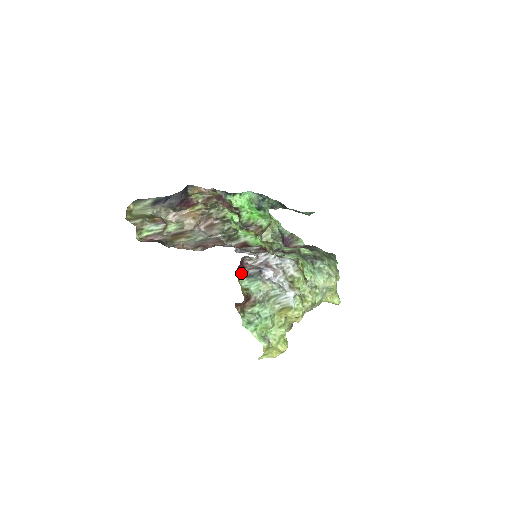
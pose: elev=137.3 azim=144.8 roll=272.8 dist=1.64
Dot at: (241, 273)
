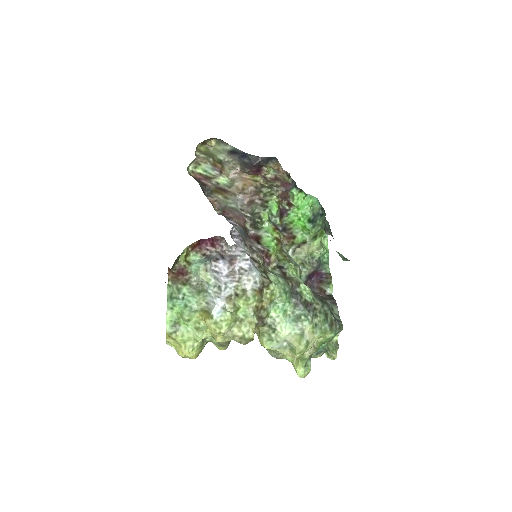
Dot at: (203, 247)
